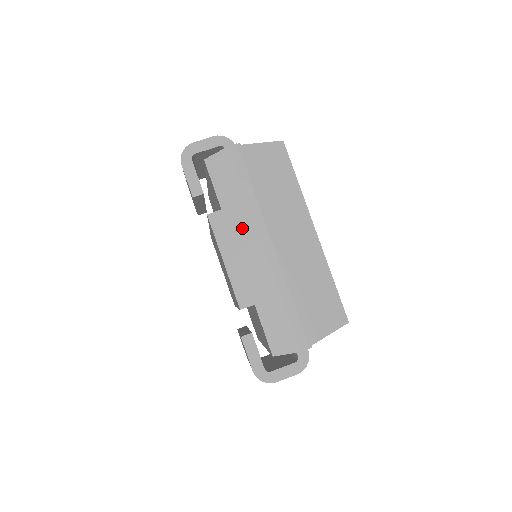
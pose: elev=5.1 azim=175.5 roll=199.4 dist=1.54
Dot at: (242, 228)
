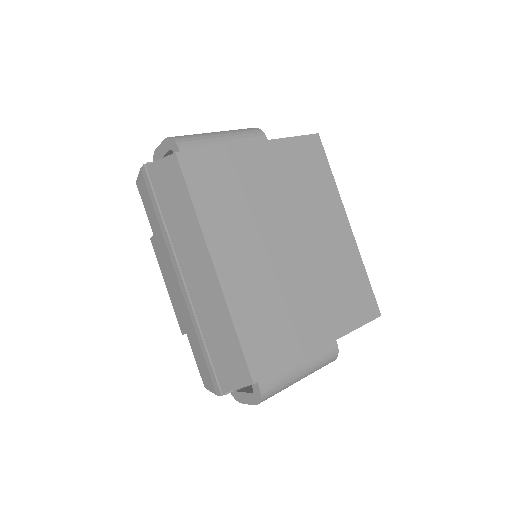
Dot at: (165, 257)
